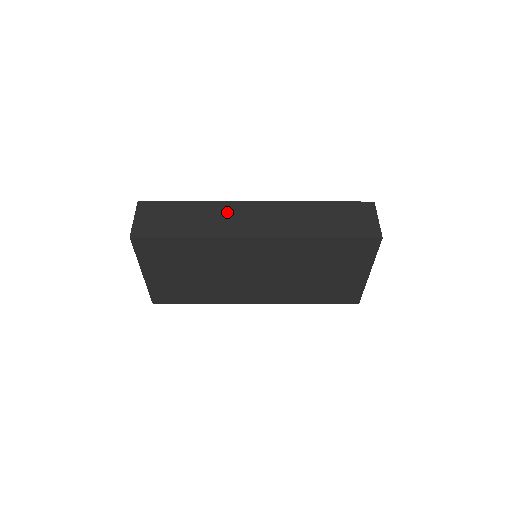
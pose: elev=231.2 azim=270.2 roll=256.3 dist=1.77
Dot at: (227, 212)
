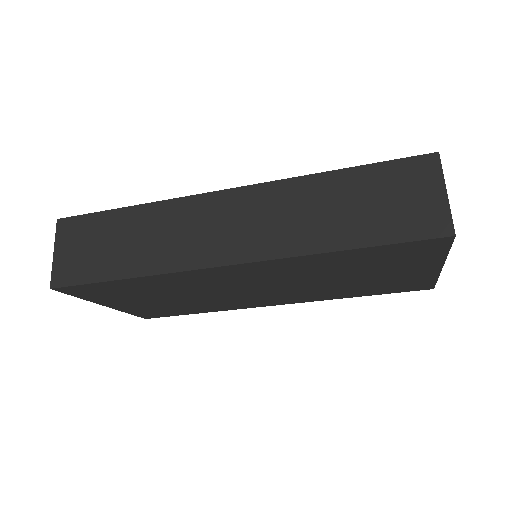
Dot at: (182, 220)
